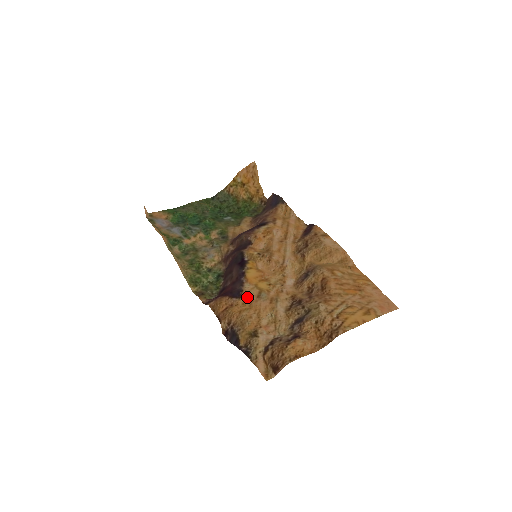
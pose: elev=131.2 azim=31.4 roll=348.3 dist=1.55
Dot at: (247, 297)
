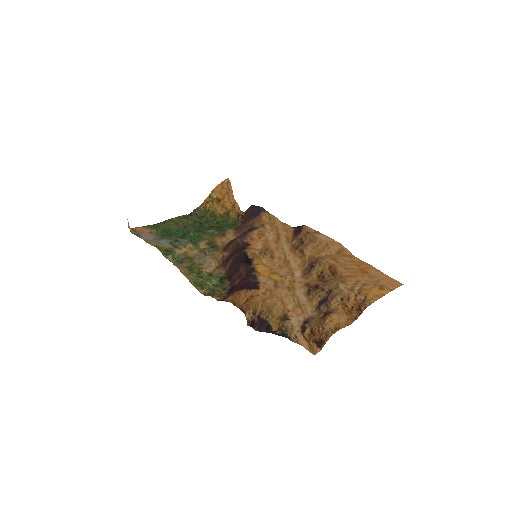
Dot at: (265, 287)
